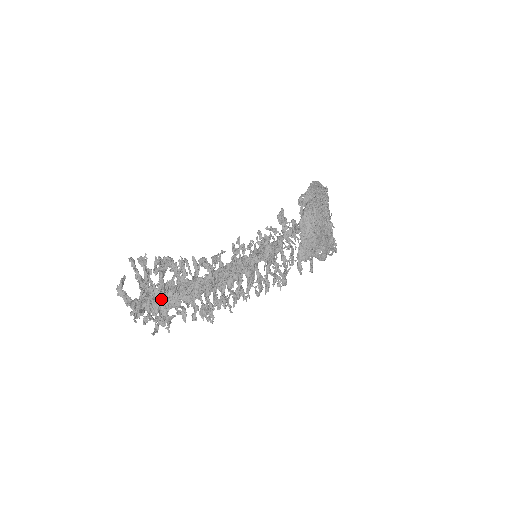
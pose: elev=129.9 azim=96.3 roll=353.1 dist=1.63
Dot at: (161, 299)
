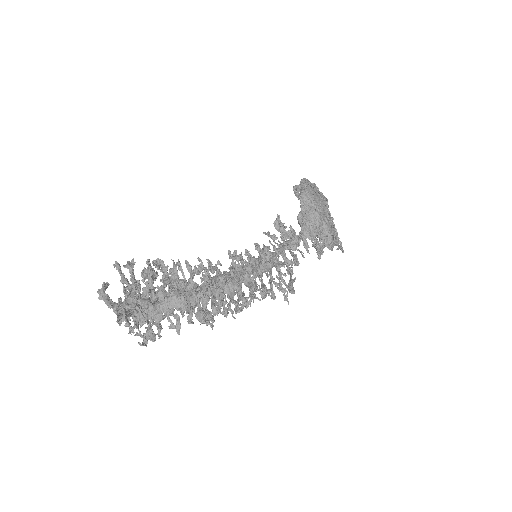
Dot at: (150, 301)
